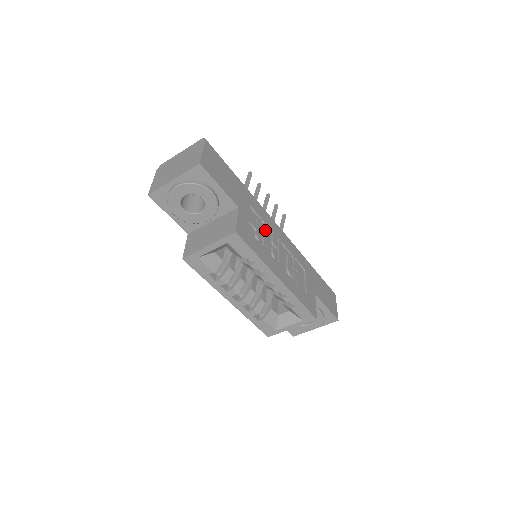
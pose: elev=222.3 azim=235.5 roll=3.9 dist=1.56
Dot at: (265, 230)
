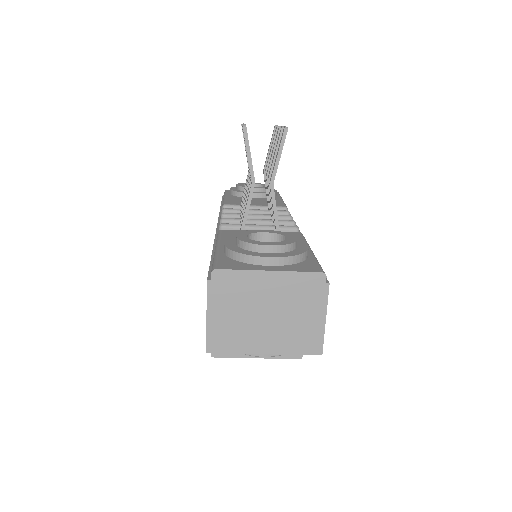
Dot at: occluded
